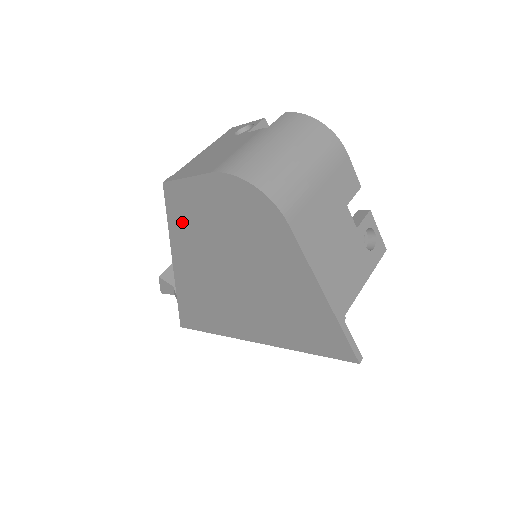
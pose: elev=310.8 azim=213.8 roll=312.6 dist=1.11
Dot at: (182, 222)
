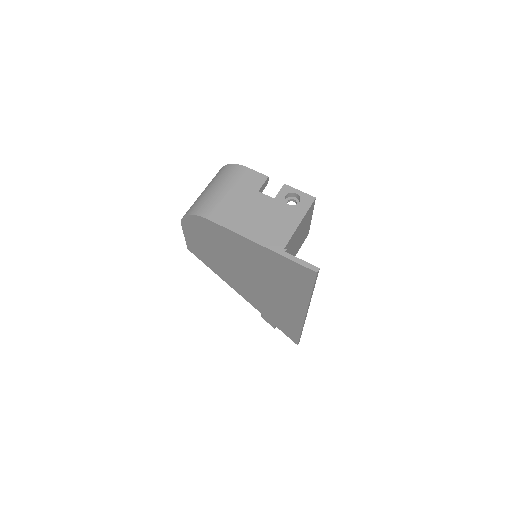
Dot at: (211, 263)
